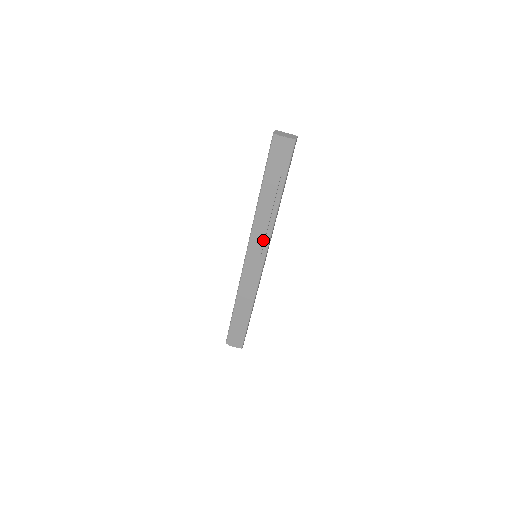
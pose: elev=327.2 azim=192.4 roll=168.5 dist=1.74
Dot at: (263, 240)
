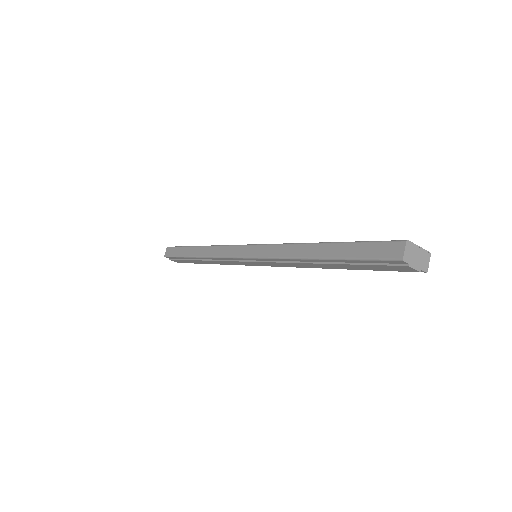
Dot at: (280, 266)
